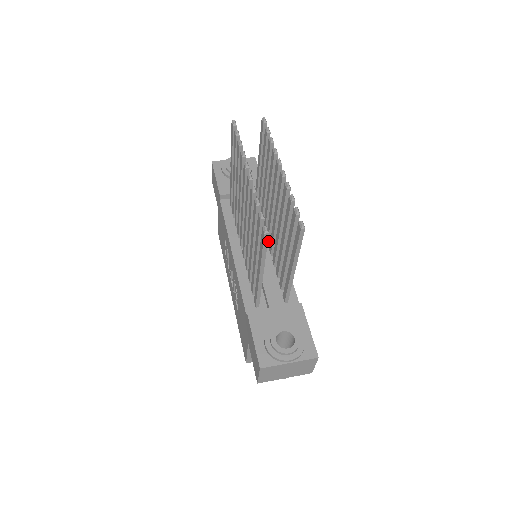
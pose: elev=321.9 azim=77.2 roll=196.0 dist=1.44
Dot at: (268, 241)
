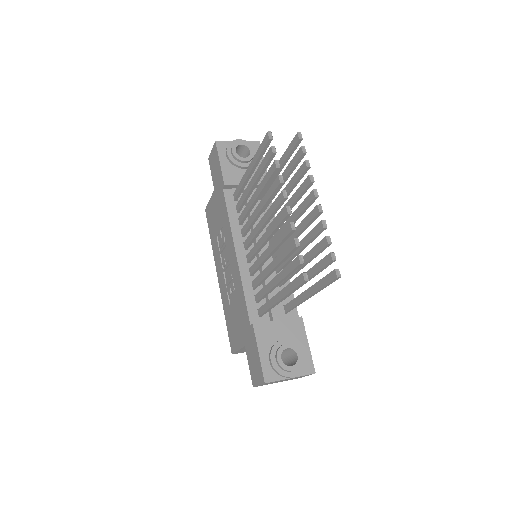
Dot at: occluded
